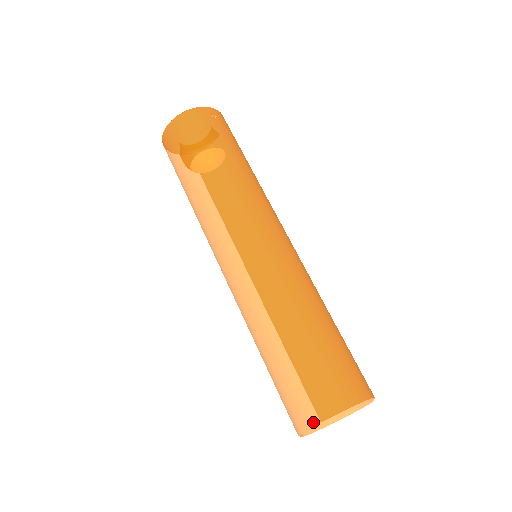
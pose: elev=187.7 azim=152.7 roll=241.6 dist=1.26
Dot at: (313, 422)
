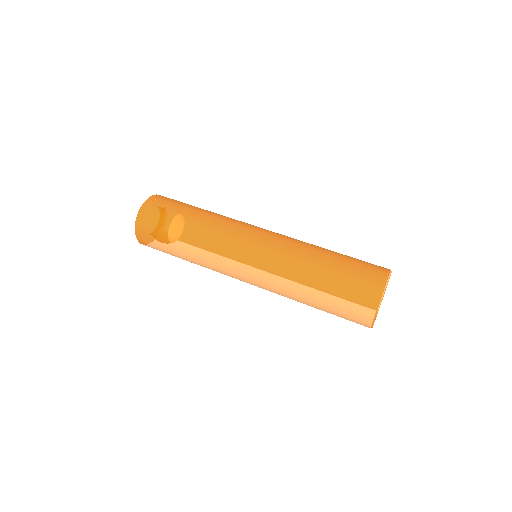
Dot at: (370, 314)
